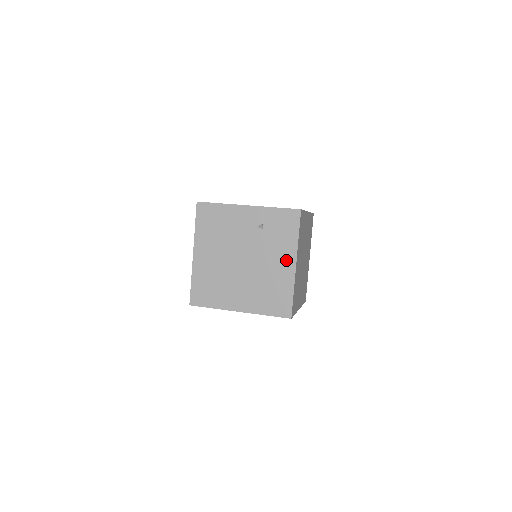
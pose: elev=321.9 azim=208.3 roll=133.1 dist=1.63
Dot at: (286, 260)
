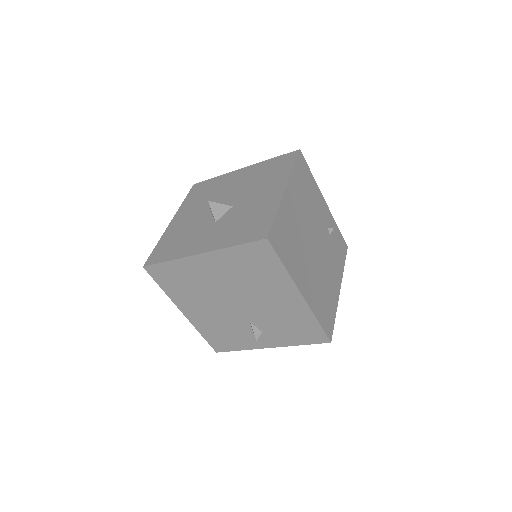
Dot at: (336, 279)
